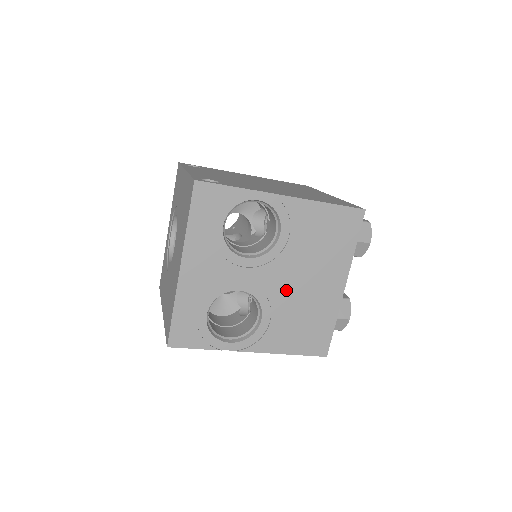
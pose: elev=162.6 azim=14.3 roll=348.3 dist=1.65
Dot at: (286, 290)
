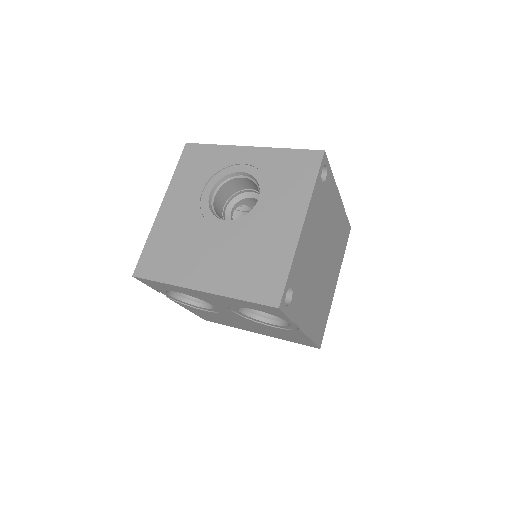
Dot at: (233, 319)
